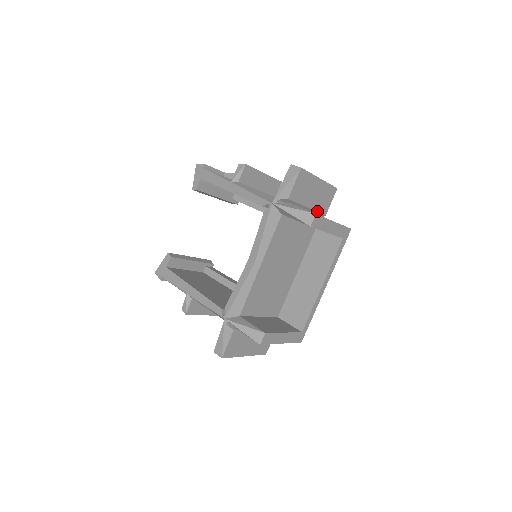
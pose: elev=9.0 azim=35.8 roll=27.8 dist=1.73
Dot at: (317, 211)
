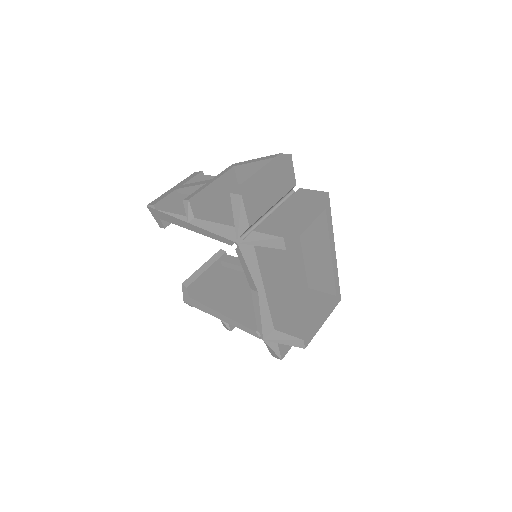
Dot at: (285, 194)
